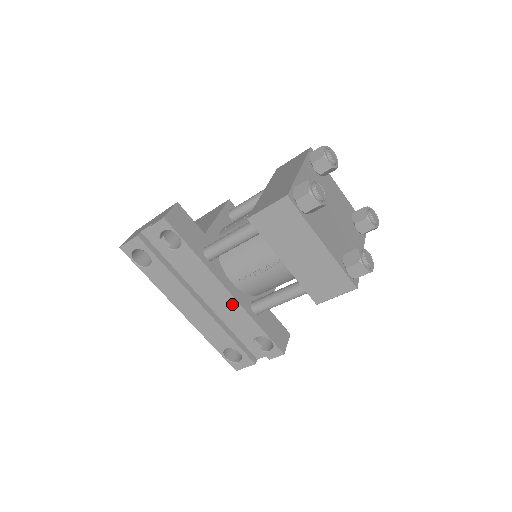
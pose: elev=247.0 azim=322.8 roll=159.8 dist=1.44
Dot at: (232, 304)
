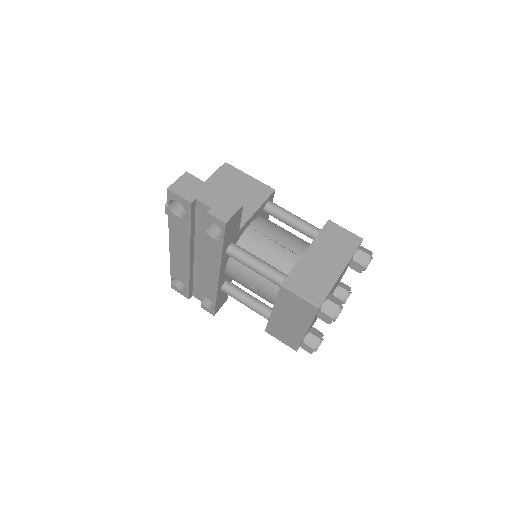
Dot at: (213, 280)
